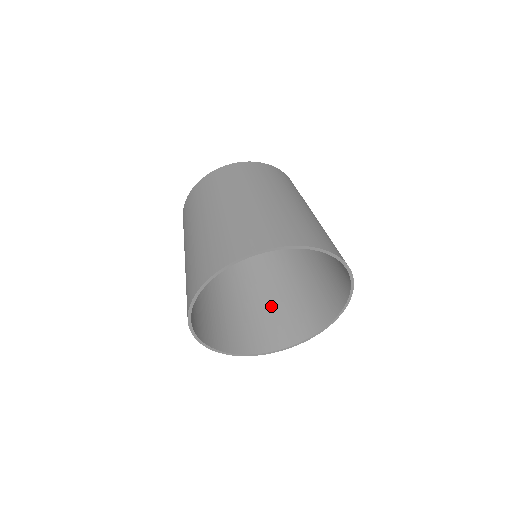
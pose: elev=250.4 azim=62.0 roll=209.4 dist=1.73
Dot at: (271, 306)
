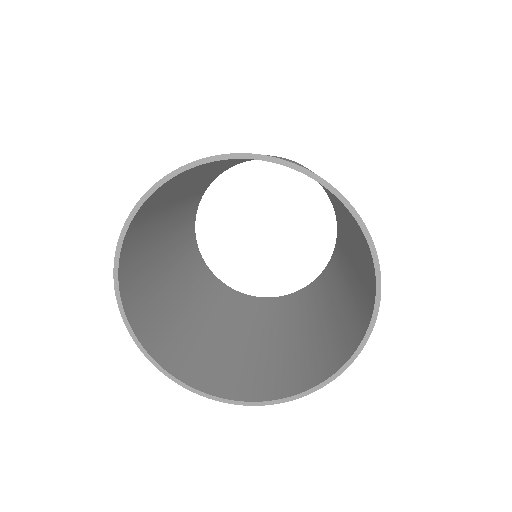
Dot at: (290, 348)
